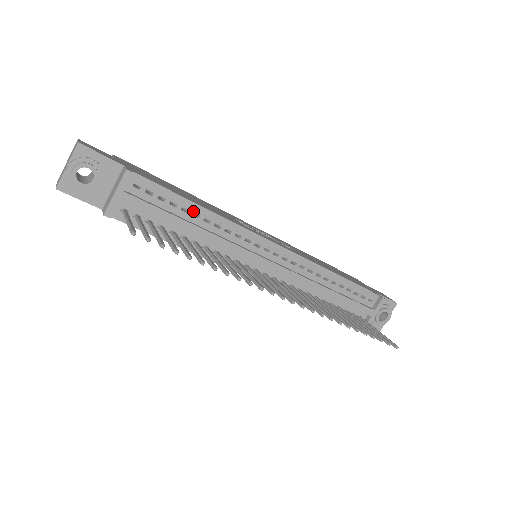
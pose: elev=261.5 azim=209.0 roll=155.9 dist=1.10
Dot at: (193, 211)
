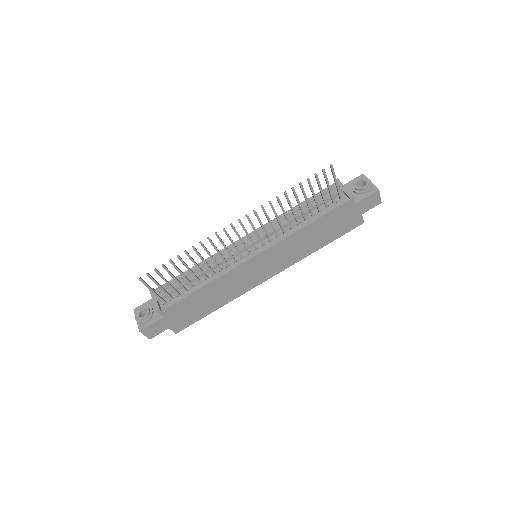
Dot at: occluded
